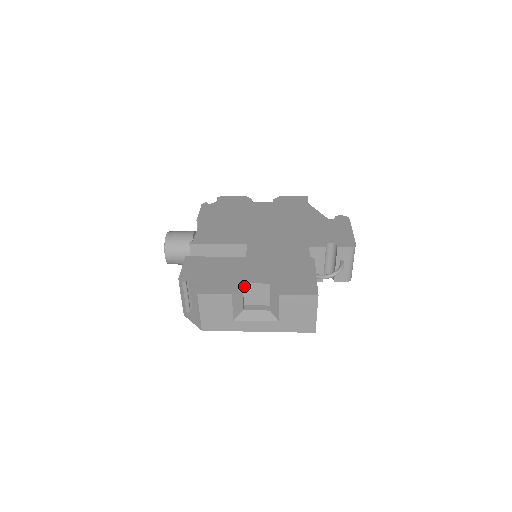
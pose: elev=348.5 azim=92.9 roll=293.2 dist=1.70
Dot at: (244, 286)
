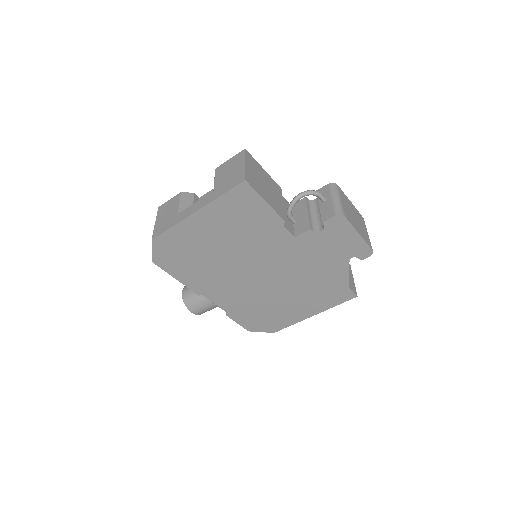
Dot at: occluded
